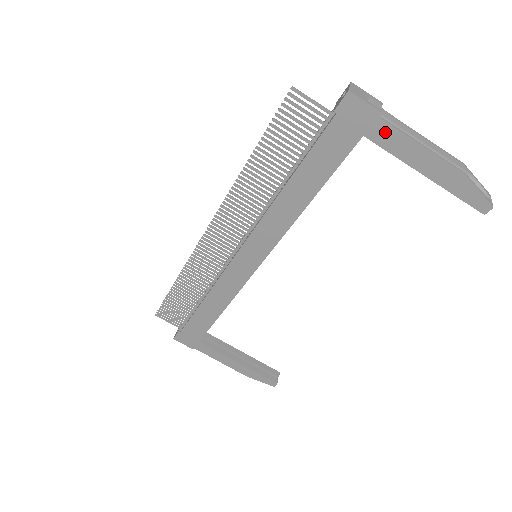
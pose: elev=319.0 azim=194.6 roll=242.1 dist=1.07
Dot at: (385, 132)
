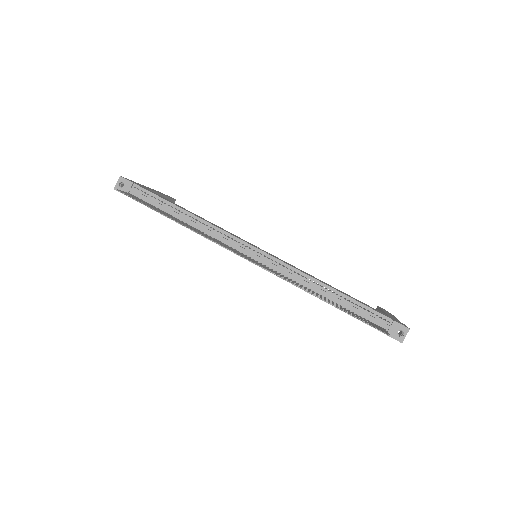
Dot at: occluded
